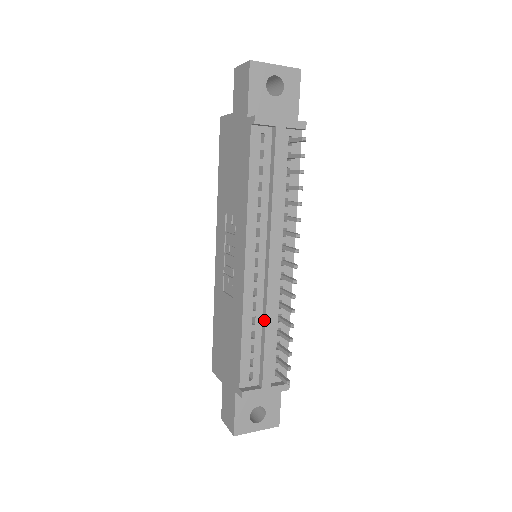
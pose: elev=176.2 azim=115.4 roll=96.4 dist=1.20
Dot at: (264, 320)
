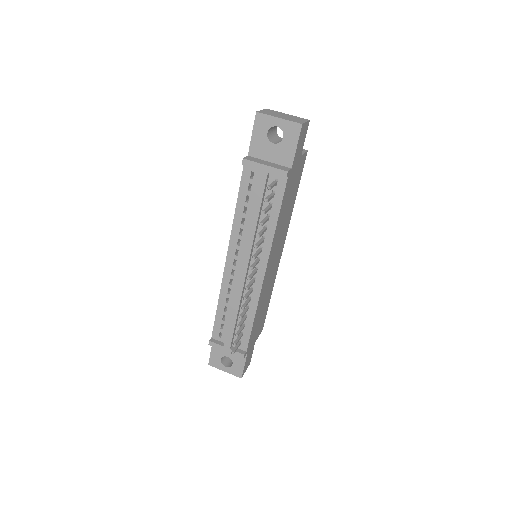
Dot at: (232, 303)
